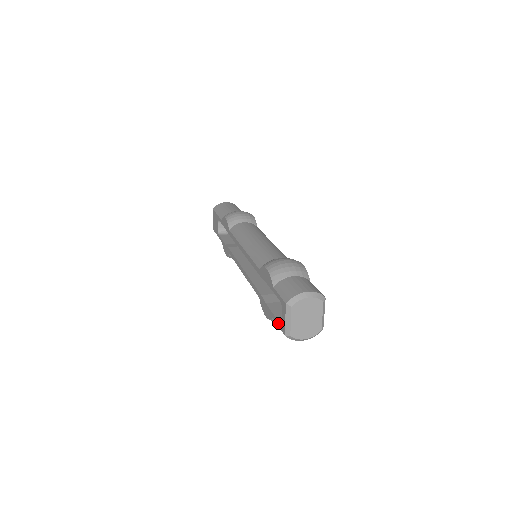
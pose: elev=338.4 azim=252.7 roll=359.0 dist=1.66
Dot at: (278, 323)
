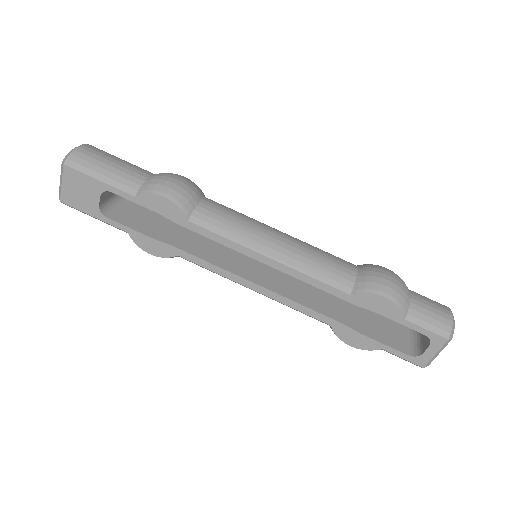
Dot at: (405, 356)
